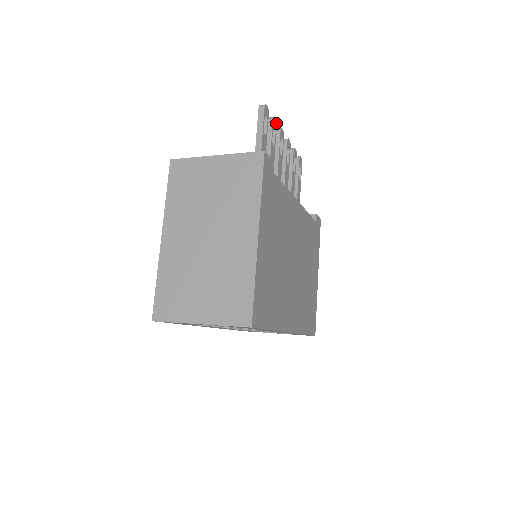
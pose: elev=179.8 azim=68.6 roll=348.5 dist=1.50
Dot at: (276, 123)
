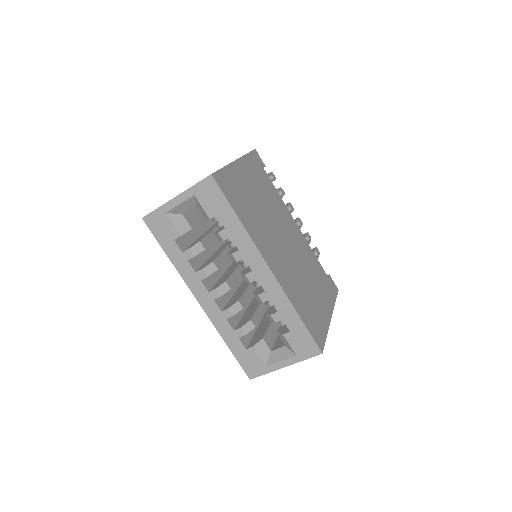
Dot at: (284, 194)
